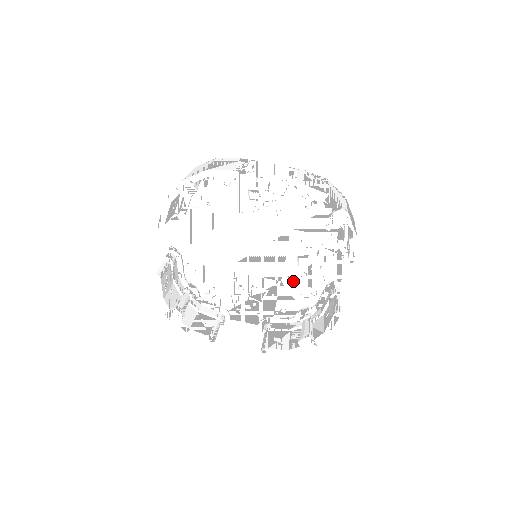
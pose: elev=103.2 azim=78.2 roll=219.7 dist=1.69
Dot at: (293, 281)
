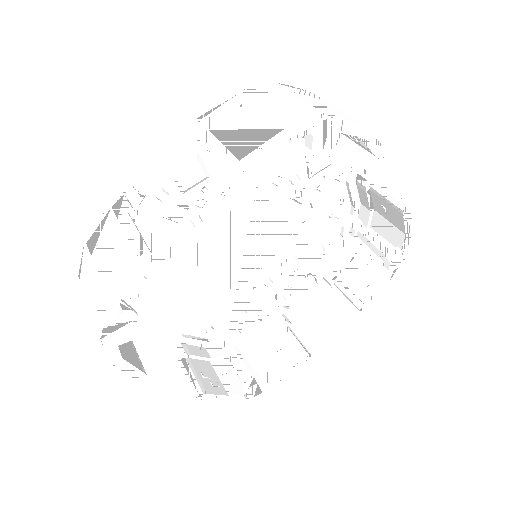
Dot at: (310, 219)
